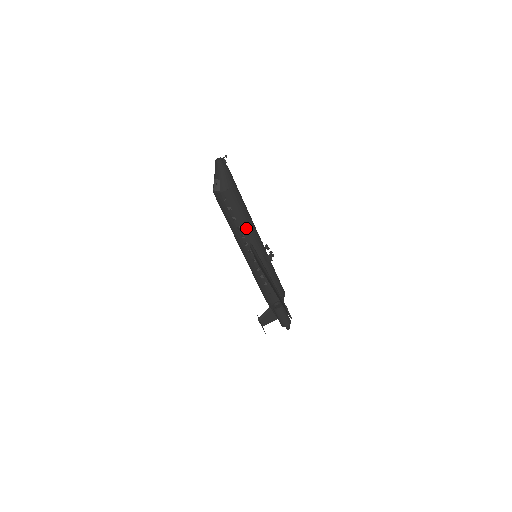
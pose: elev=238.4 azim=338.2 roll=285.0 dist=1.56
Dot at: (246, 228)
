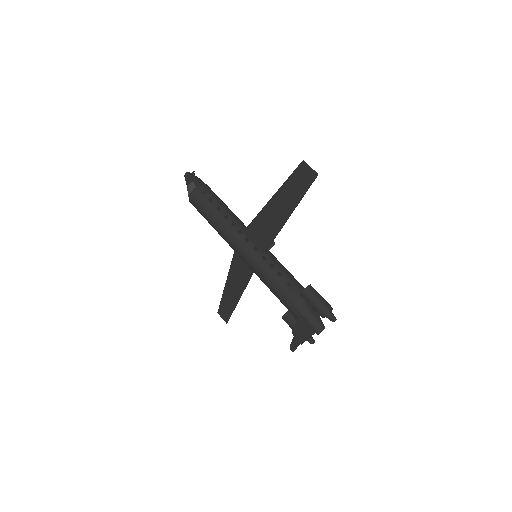
Dot at: (234, 217)
